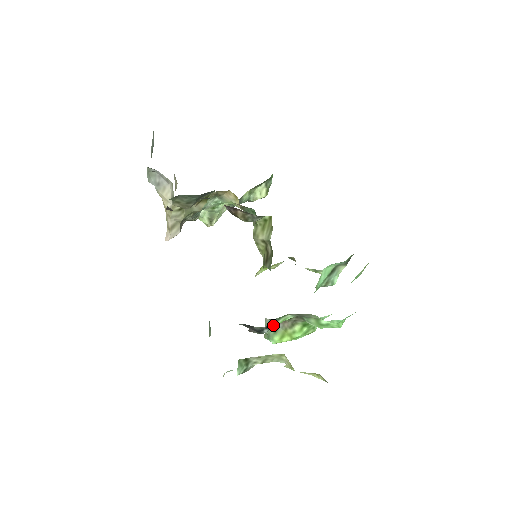
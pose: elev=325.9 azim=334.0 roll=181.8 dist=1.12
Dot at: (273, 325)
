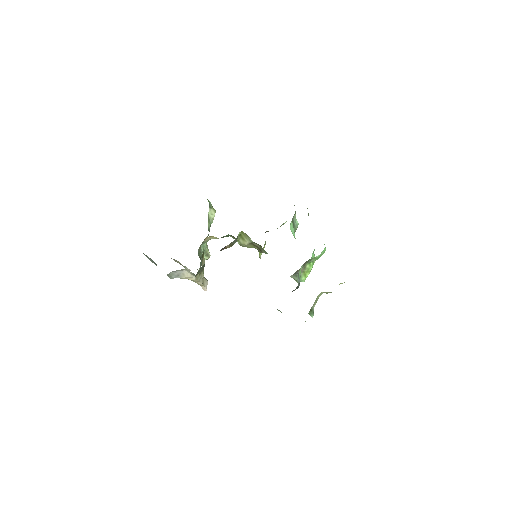
Dot at: (299, 279)
